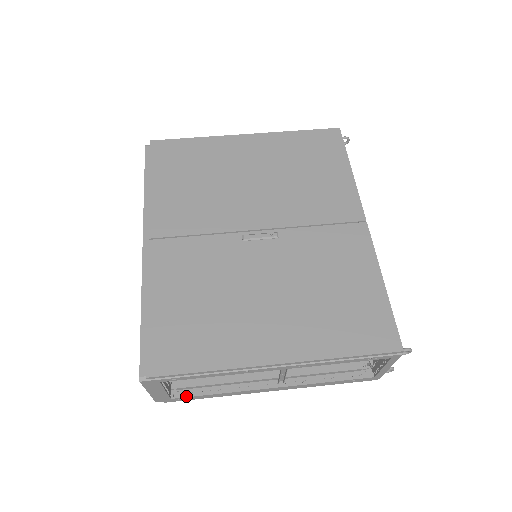
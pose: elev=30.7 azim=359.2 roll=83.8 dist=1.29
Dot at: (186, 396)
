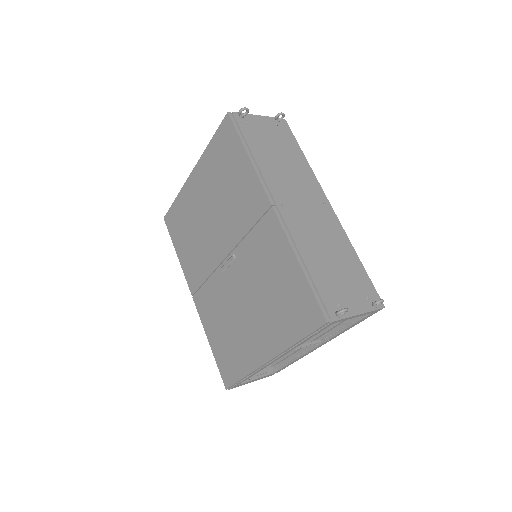
Dot at: (279, 369)
